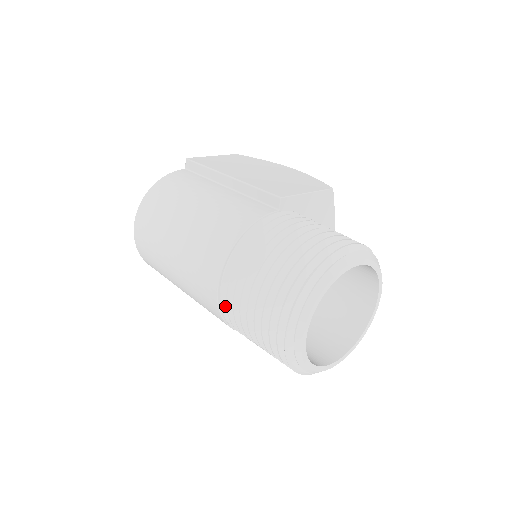
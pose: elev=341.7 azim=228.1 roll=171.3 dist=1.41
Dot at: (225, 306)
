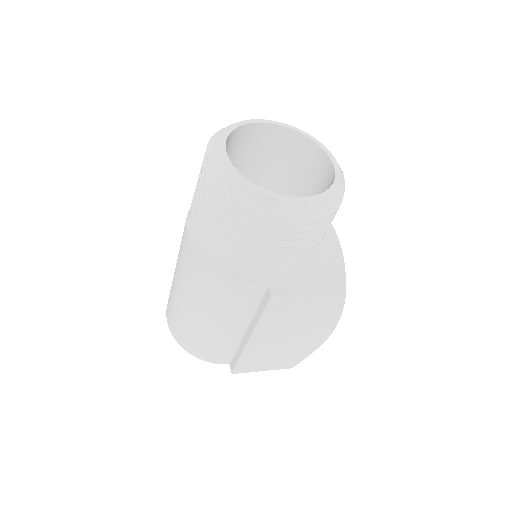
Dot at: (196, 238)
